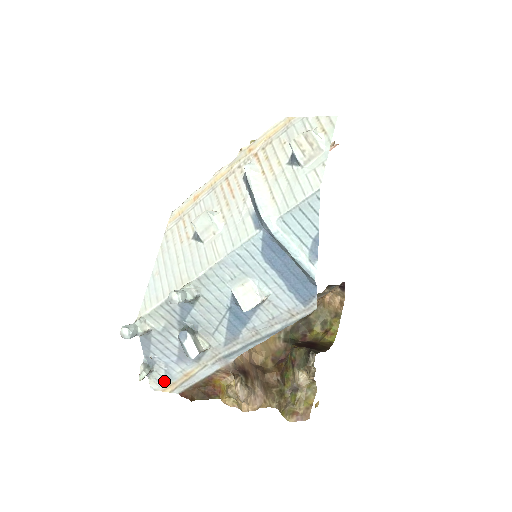
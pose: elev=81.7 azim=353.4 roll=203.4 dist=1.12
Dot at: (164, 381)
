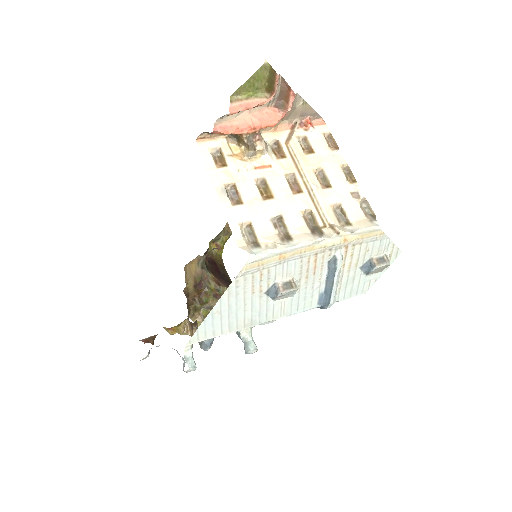
Dot at: occluded
